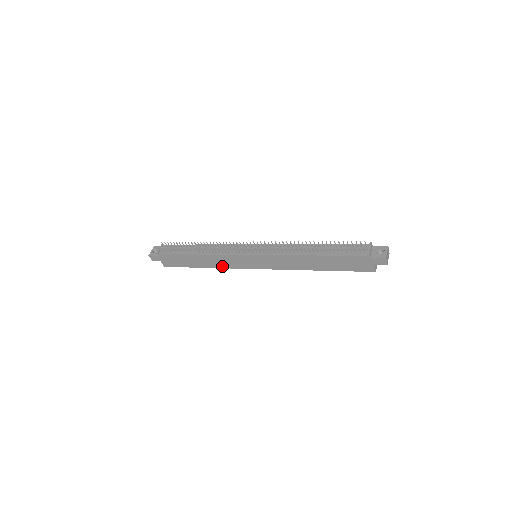
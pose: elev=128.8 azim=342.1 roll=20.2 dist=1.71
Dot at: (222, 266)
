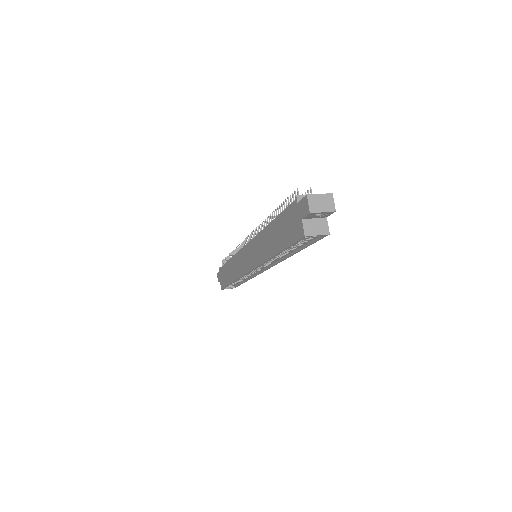
Dot at: (237, 275)
